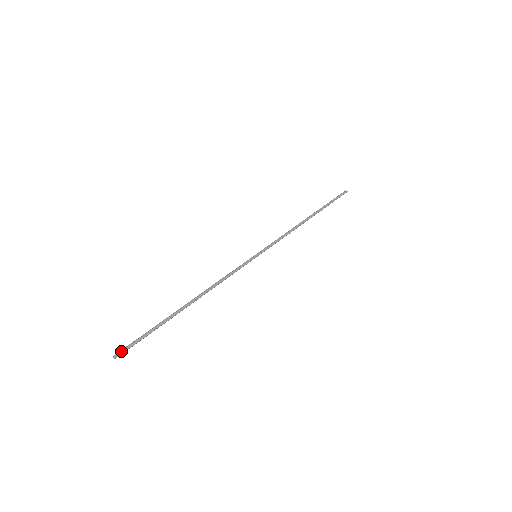
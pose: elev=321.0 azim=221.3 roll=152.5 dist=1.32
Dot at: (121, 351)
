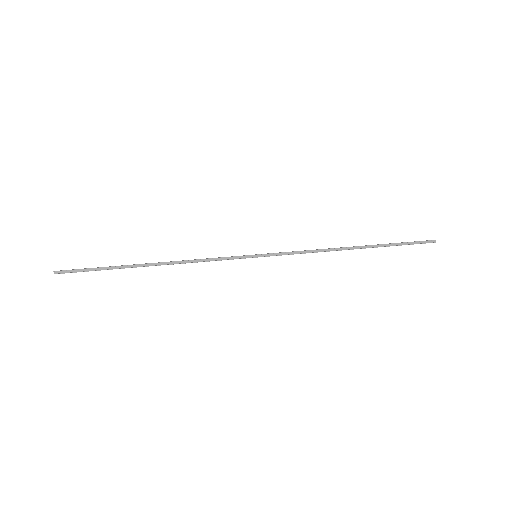
Dot at: (63, 270)
